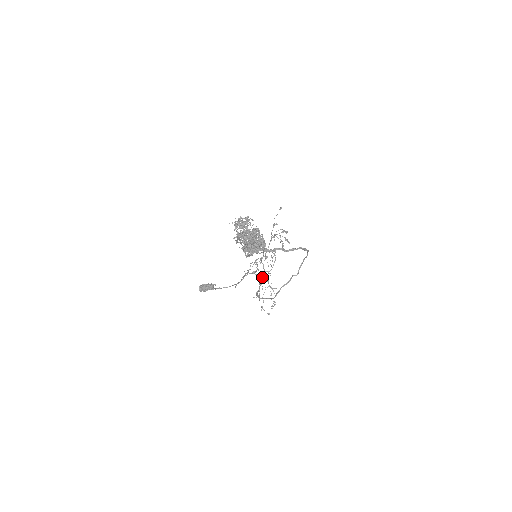
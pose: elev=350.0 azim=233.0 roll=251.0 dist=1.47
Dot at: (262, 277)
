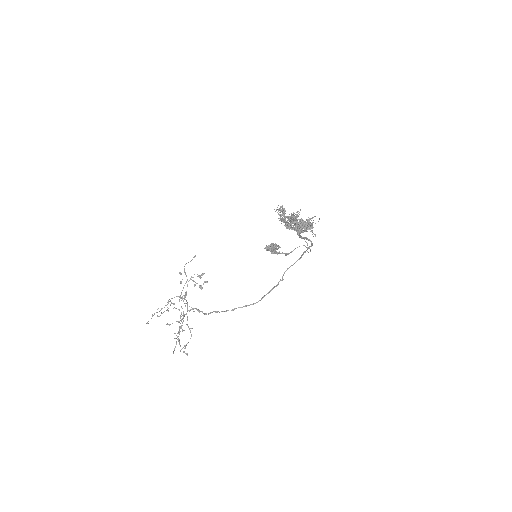
Dot at: occluded
